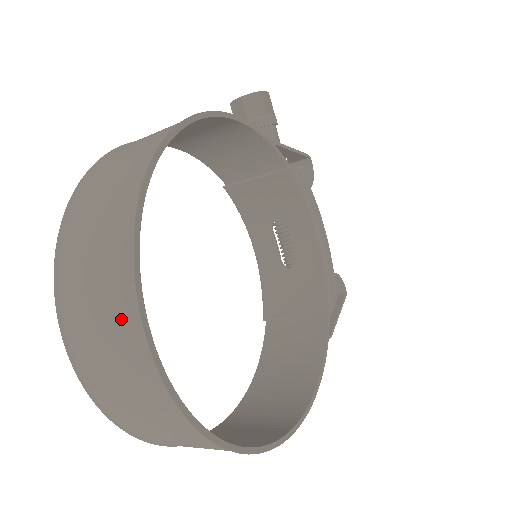
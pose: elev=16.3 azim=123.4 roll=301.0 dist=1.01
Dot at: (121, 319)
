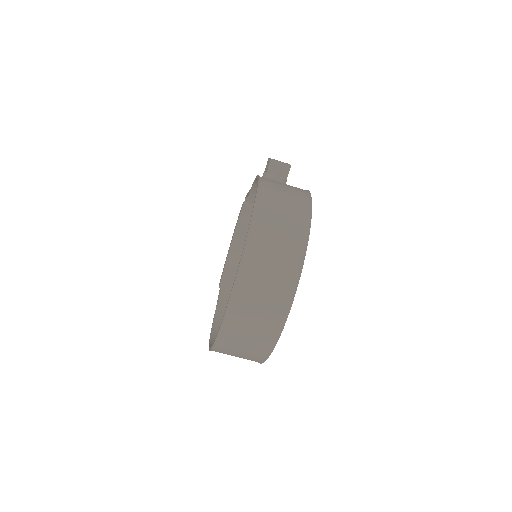
Dot at: (282, 288)
